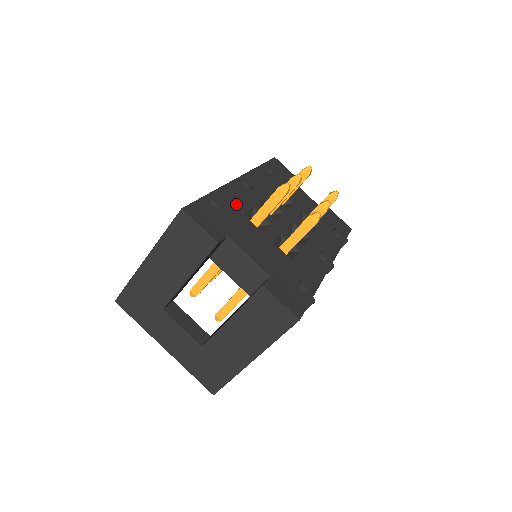
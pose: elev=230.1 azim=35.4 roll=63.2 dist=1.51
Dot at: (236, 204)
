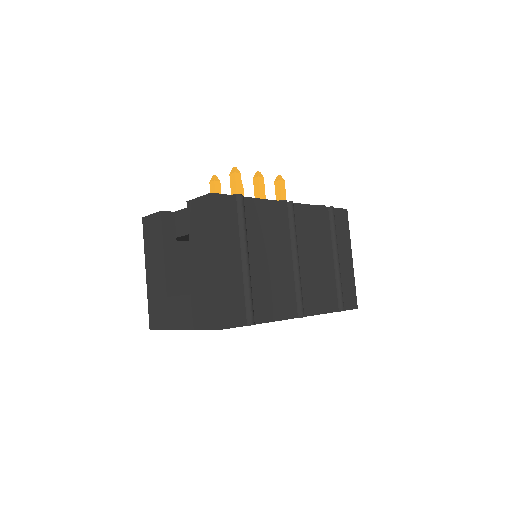
Dot at: occluded
